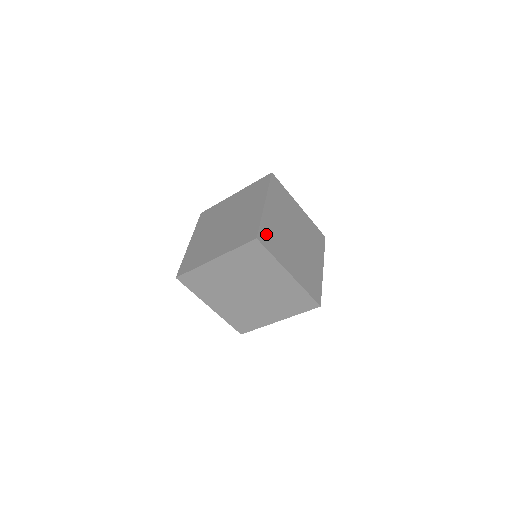
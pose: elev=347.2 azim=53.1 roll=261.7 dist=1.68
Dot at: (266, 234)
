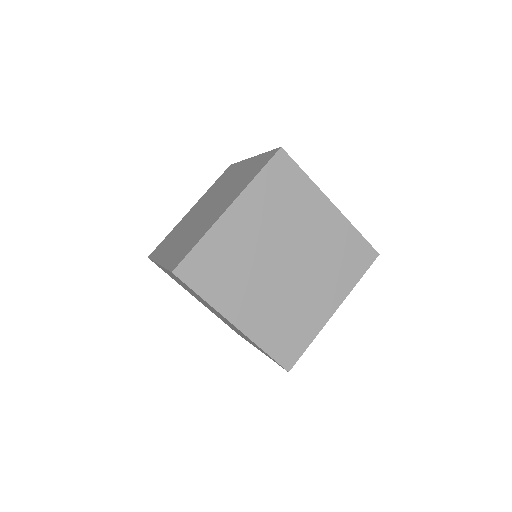
Dot at: (202, 263)
